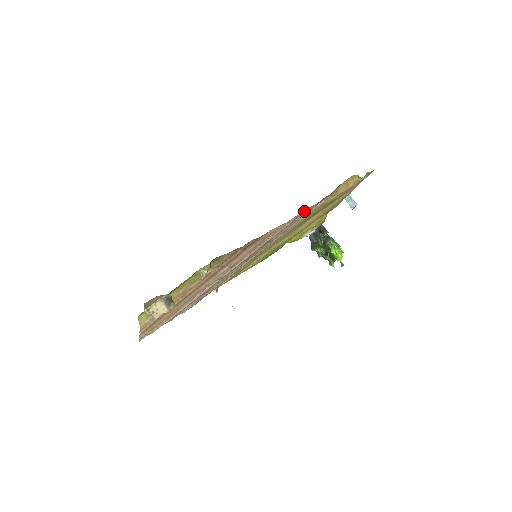
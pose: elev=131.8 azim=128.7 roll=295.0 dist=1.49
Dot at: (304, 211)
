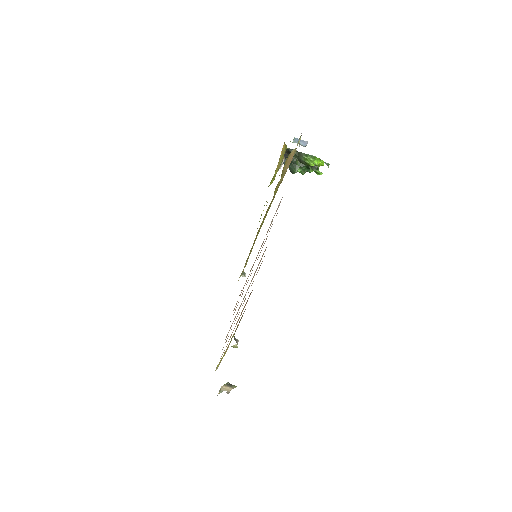
Dot at: occluded
